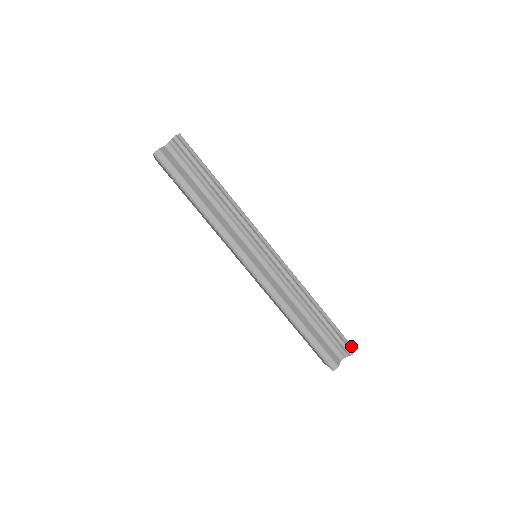
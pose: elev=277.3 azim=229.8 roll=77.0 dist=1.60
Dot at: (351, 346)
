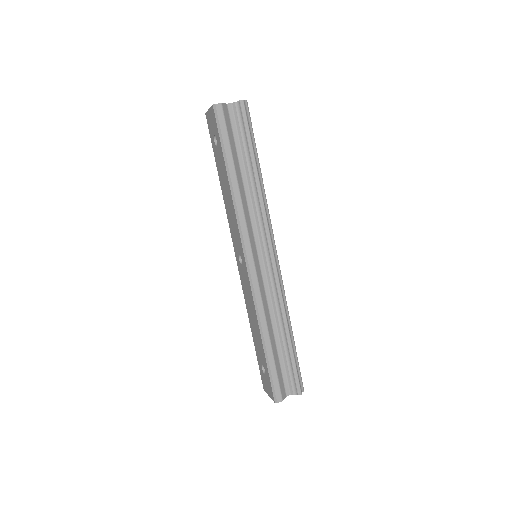
Dot at: (302, 386)
